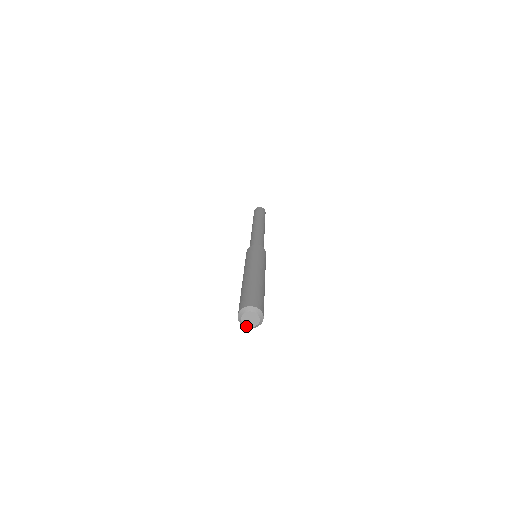
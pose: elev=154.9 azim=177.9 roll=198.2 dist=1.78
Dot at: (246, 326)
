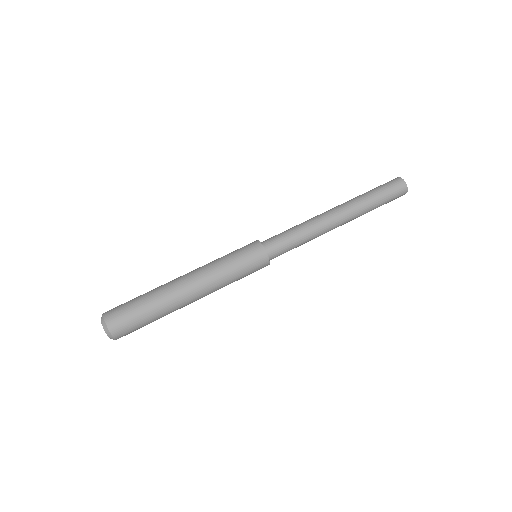
Dot at: occluded
